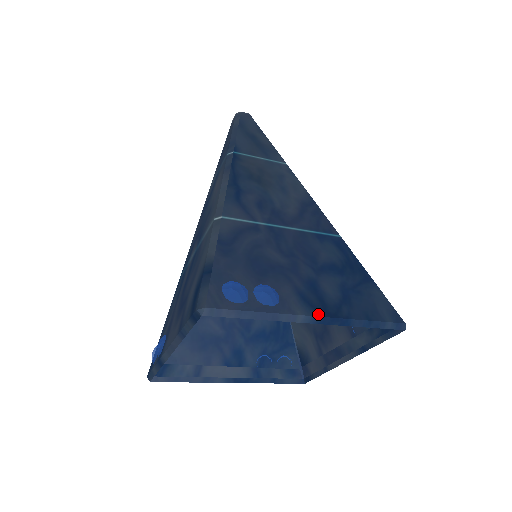
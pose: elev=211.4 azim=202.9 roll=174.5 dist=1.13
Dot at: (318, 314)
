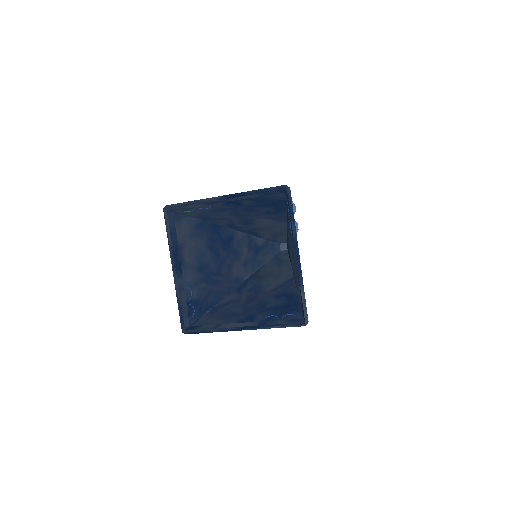
Dot at: (226, 196)
